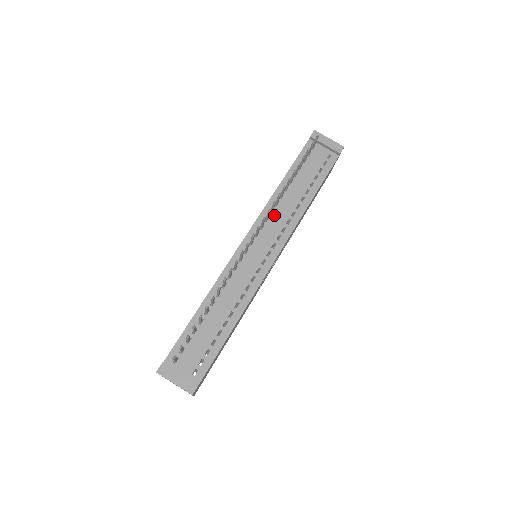
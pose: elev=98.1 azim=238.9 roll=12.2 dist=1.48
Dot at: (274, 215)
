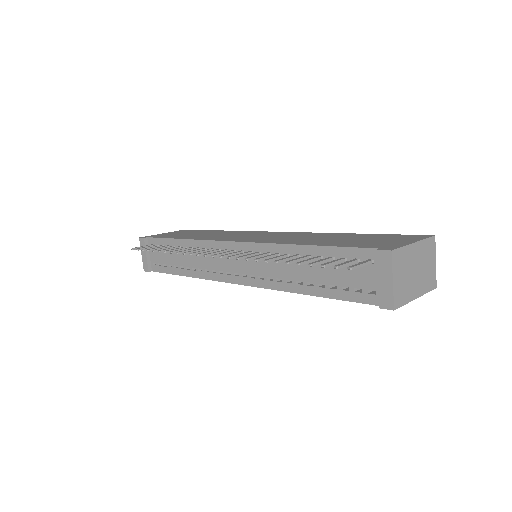
Dot at: occluded
